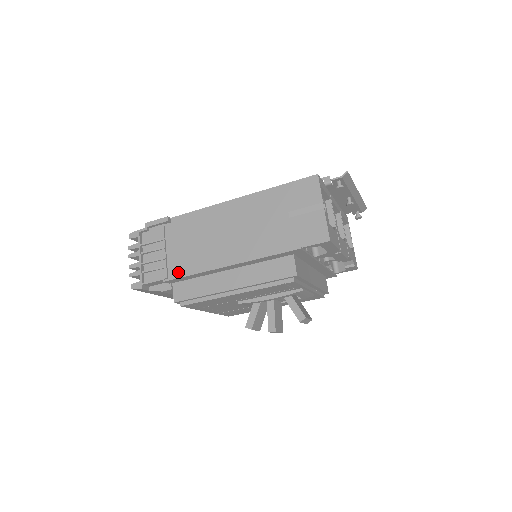
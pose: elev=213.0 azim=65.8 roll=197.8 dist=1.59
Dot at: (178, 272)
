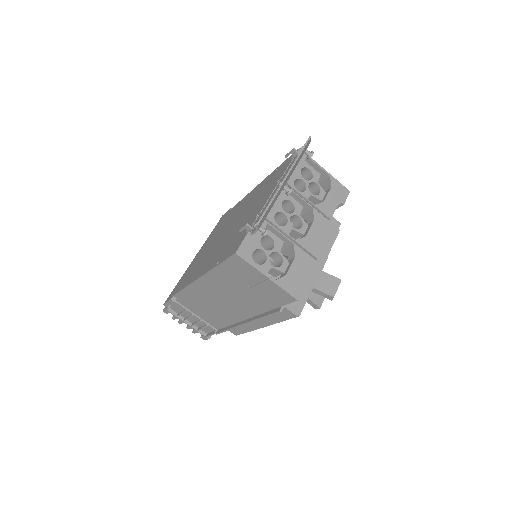
Dot at: (218, 326)
